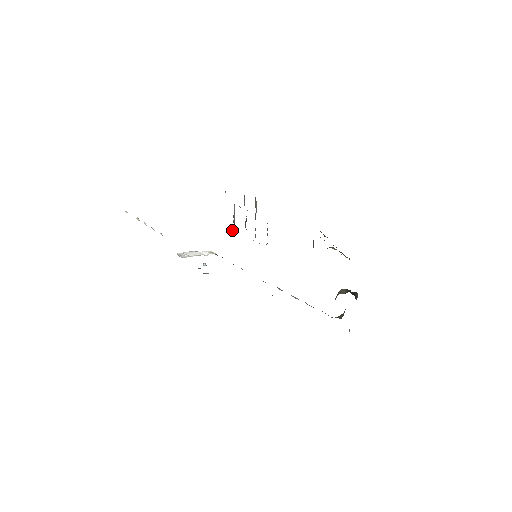
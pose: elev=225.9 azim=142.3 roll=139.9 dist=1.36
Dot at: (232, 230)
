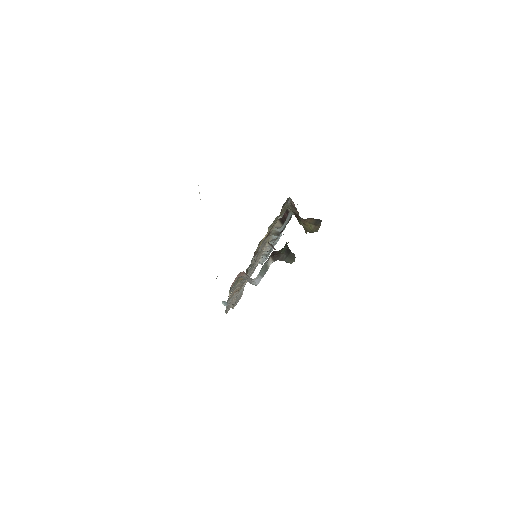
Dot at: (261, 260)
